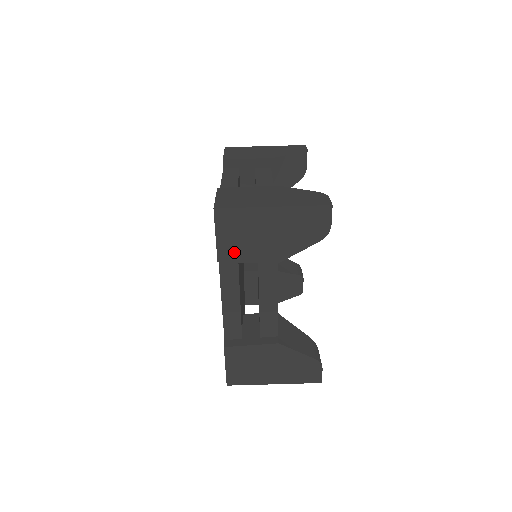
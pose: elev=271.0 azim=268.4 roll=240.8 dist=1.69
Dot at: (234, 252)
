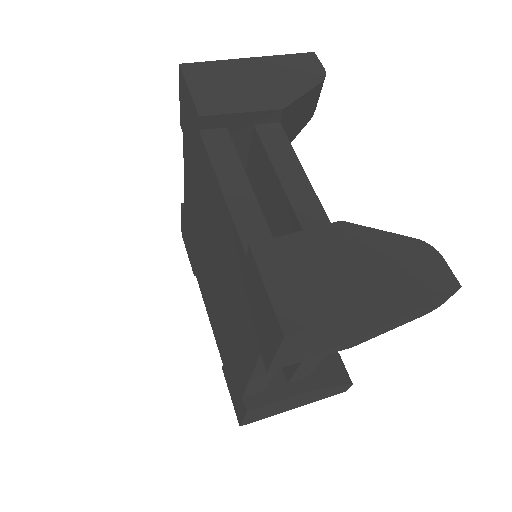
Dot at: (219, 103)
